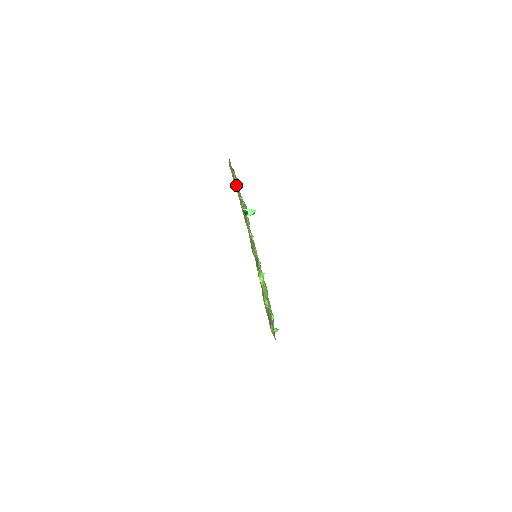
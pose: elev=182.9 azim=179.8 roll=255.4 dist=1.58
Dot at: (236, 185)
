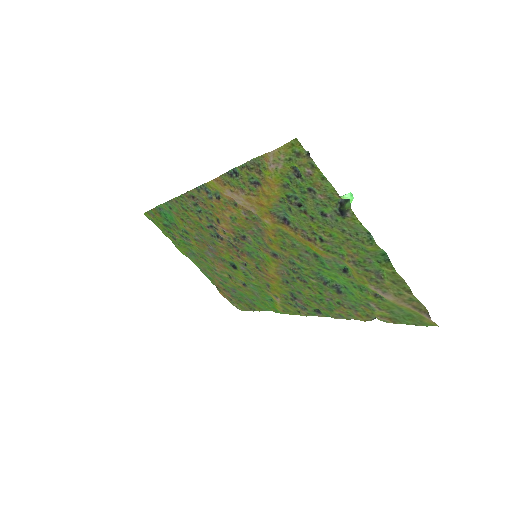
Dot at: (311, 172)
